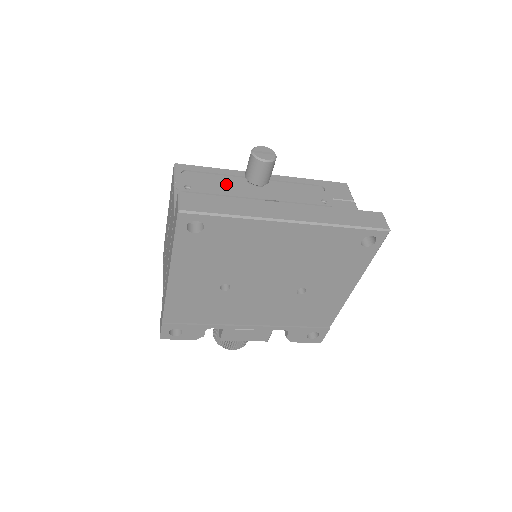
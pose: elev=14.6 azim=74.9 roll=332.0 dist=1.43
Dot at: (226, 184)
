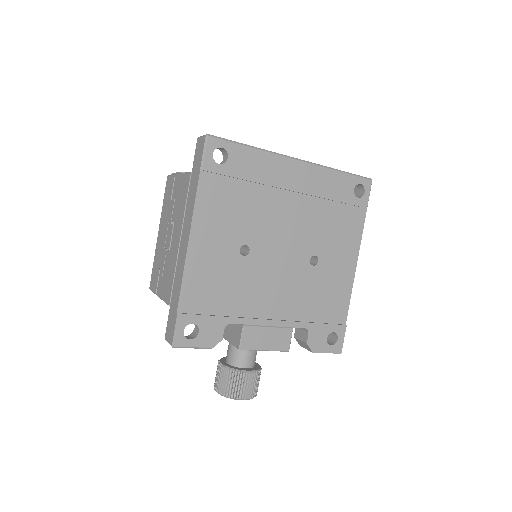
Dot at: occluded
